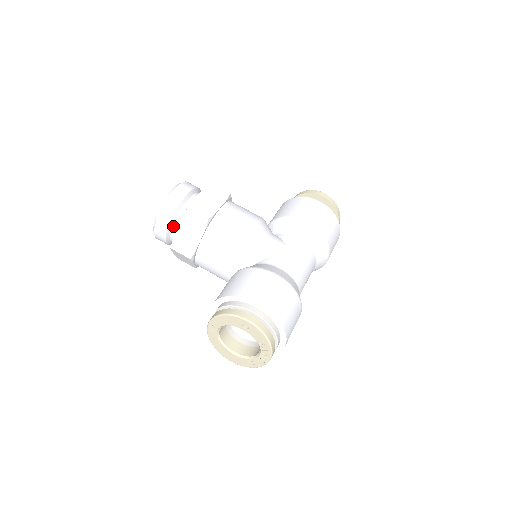
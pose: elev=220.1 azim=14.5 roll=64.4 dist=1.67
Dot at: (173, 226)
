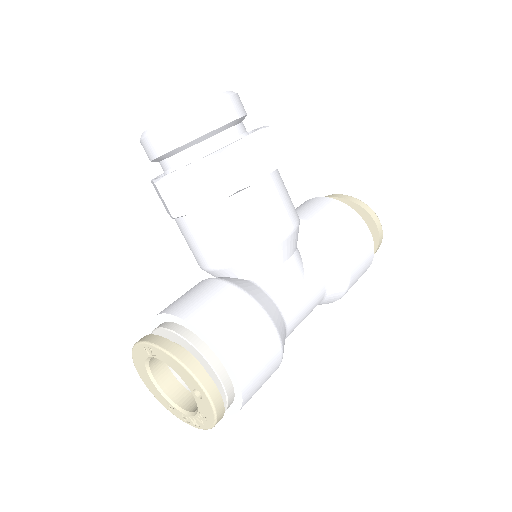
Dot at: (179, 153)
